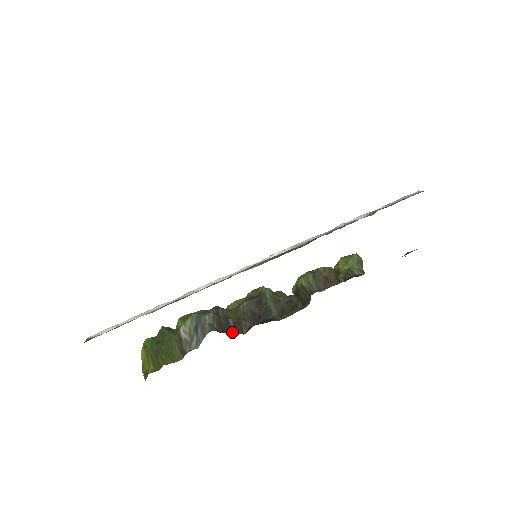
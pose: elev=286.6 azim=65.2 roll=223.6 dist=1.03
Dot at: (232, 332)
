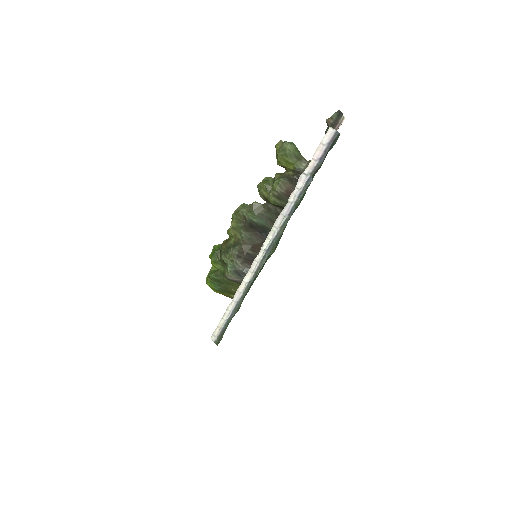
Dot at: occluded
